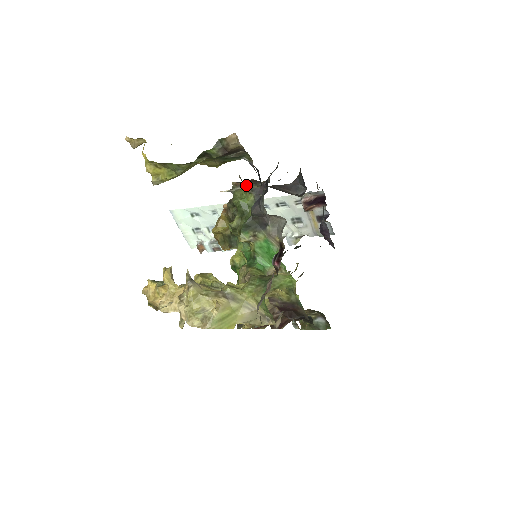
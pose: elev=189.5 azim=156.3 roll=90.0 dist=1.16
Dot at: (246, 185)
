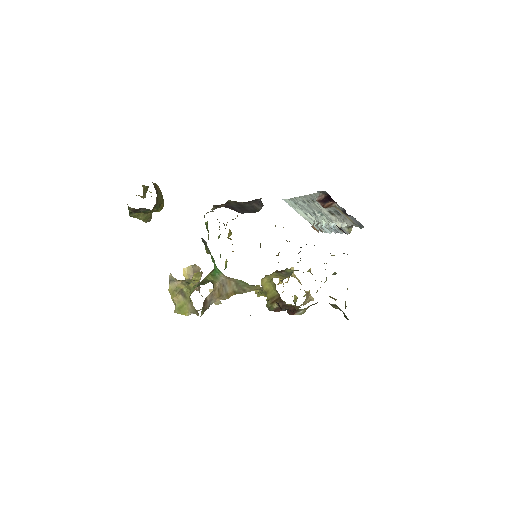
Dot at: occluded
